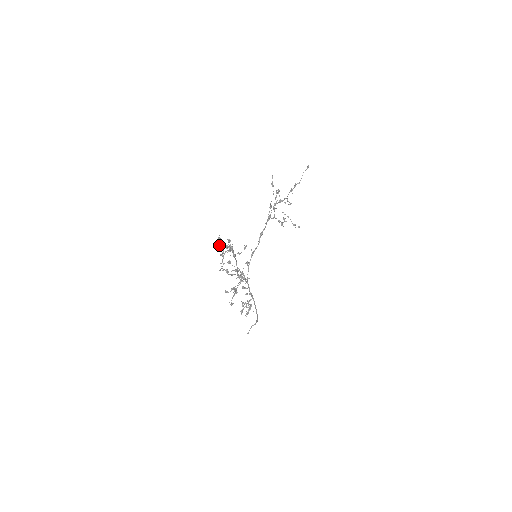
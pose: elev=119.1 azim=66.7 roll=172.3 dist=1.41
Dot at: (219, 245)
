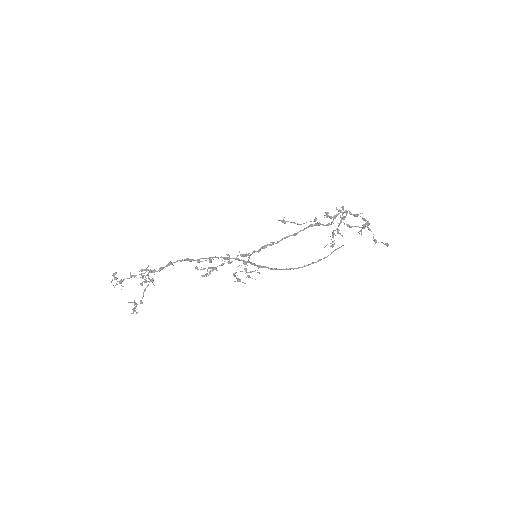
Dot at: (114, 278)
